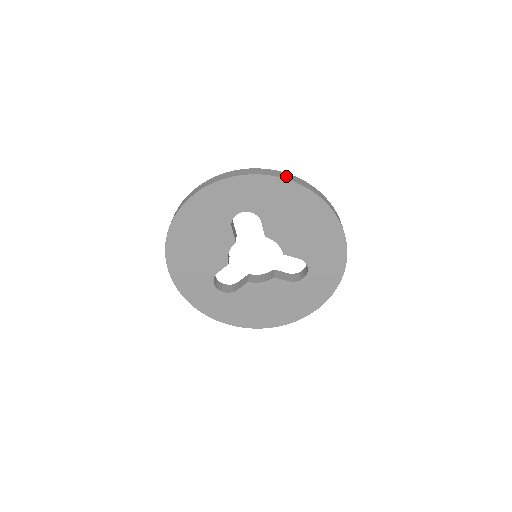
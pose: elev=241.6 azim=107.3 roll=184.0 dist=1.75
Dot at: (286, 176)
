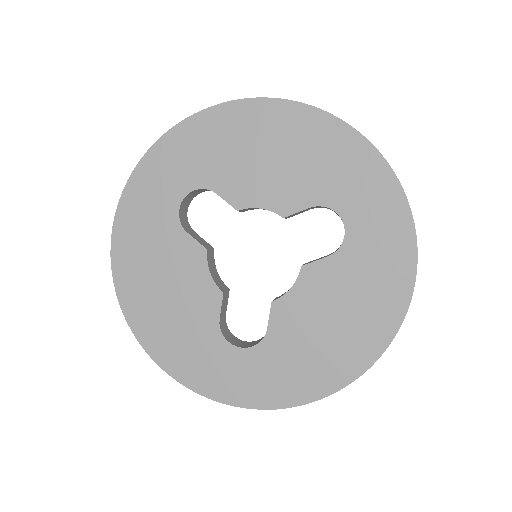
Dot at: occluded
